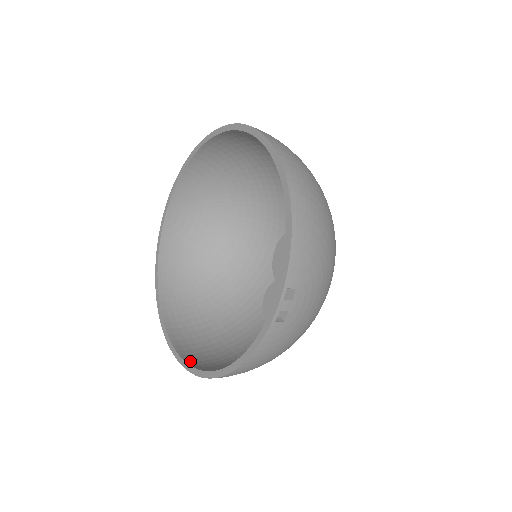
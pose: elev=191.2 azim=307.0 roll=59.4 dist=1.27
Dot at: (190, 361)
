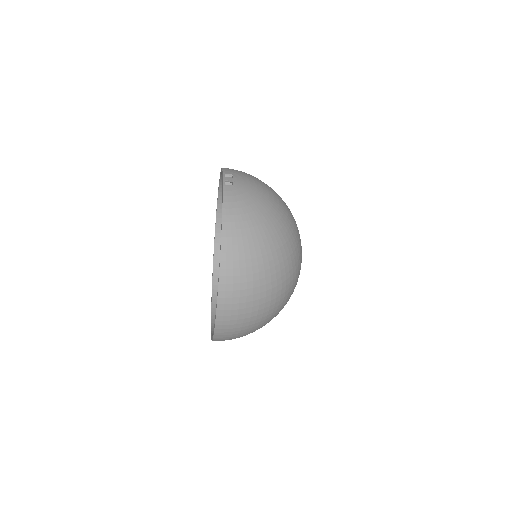
Dot at: occluded
